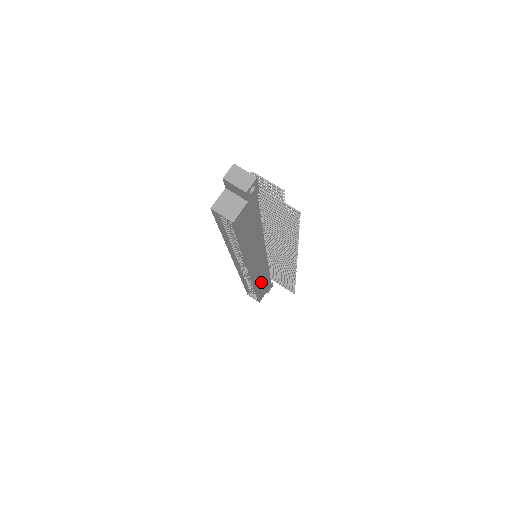
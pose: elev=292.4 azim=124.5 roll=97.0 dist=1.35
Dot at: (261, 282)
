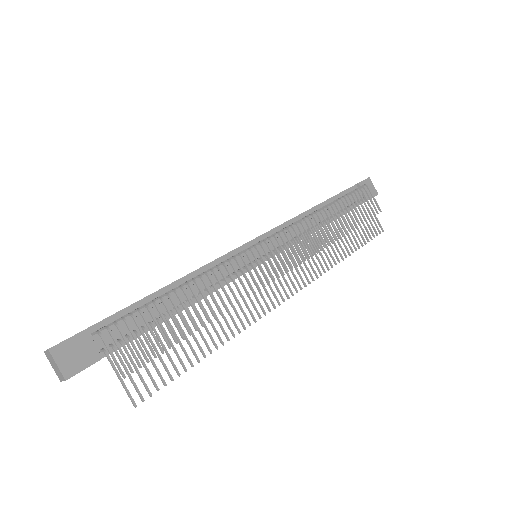
Dot at: occluded
